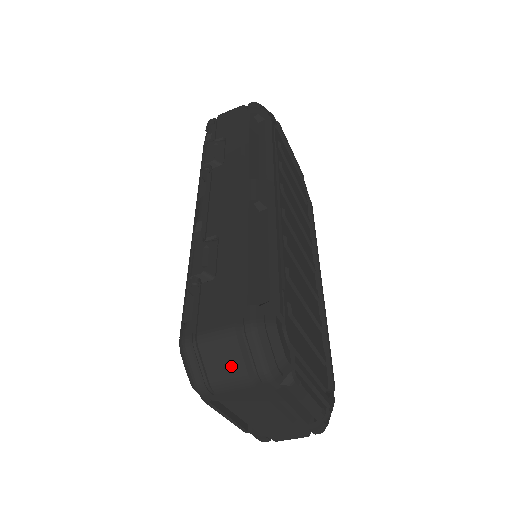
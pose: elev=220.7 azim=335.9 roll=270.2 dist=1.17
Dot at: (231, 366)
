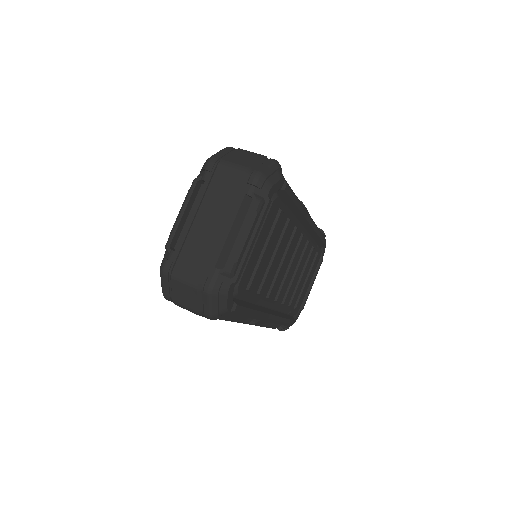
Dot at: (245, 160)
